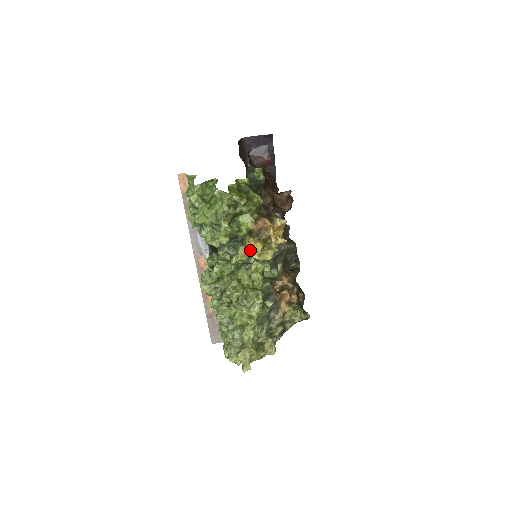
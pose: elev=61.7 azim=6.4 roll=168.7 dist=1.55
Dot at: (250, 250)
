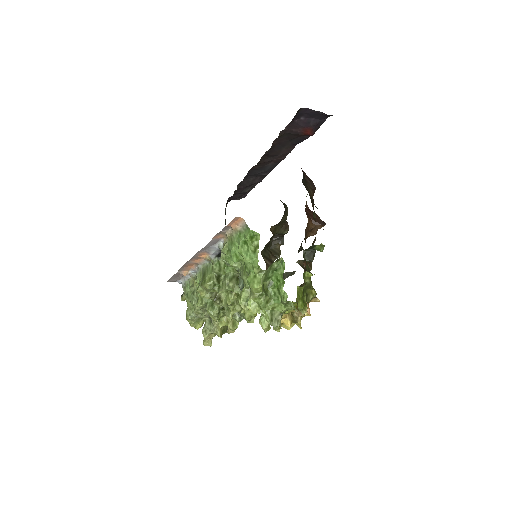
Dot at: occluded
